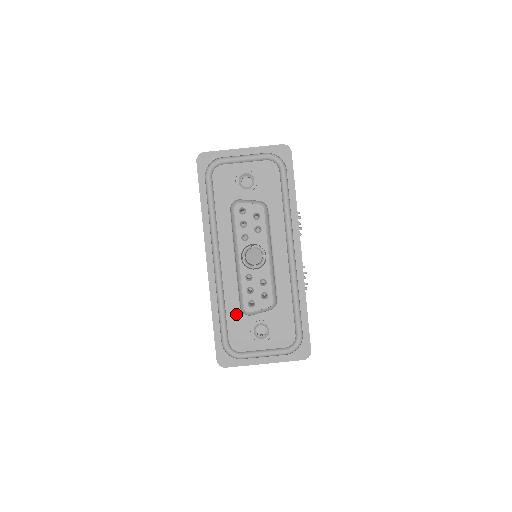
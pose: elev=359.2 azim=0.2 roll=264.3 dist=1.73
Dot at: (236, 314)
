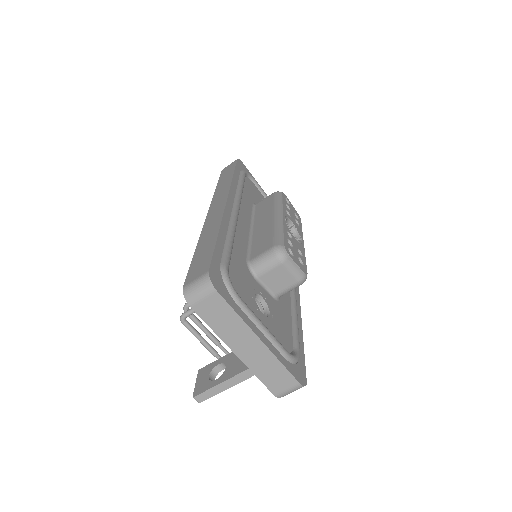
Dot at: (242, 262)
